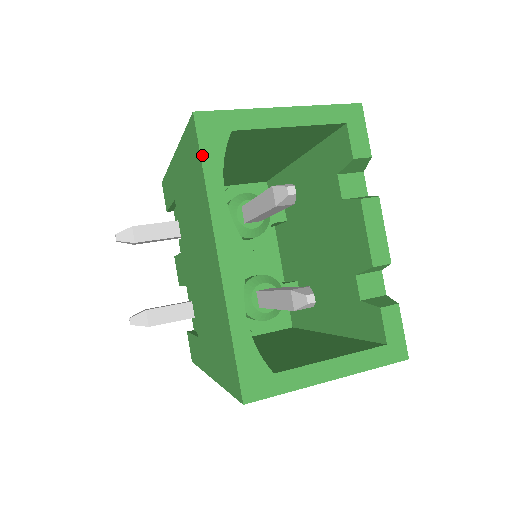
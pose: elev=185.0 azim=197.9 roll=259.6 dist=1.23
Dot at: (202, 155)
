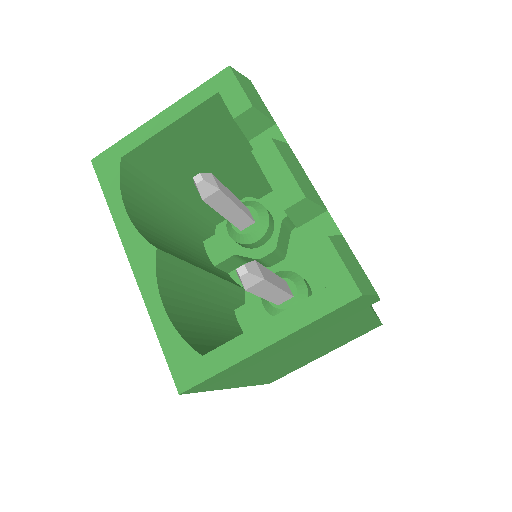
Dot at: (103, 189)
